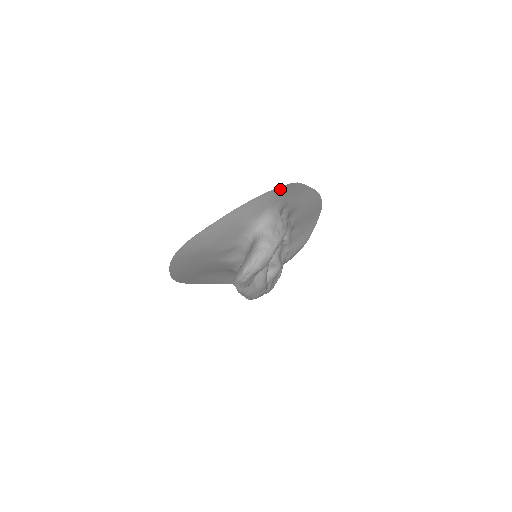
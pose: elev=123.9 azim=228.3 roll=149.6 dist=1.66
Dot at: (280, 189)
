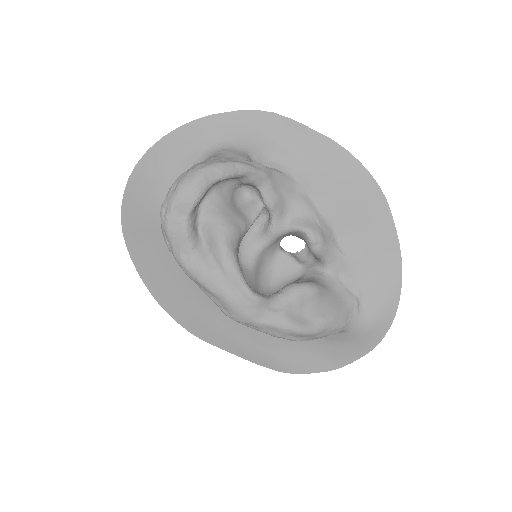
Dot at: (239, 116)
